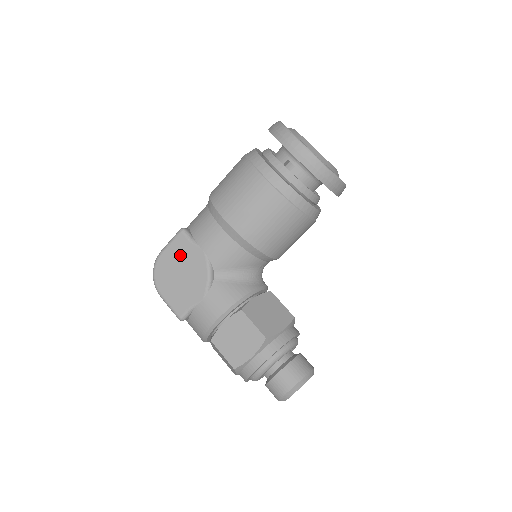
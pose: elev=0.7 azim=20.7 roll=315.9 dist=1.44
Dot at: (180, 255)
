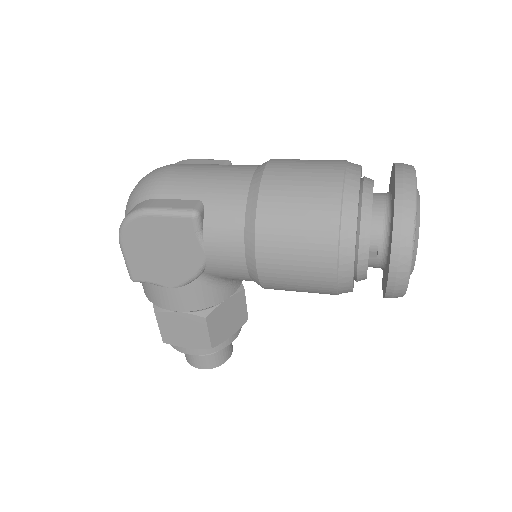
Dot at: (173, 236)
